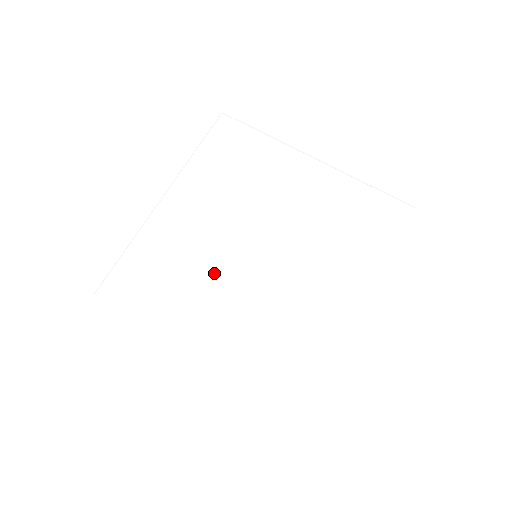
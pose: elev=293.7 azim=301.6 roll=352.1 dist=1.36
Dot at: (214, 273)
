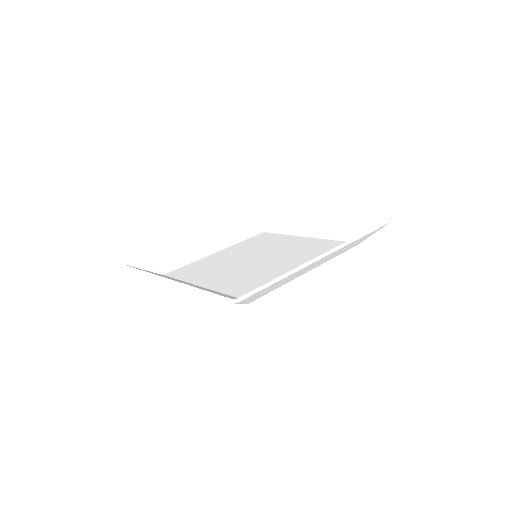
Dot at: (219, 267)
